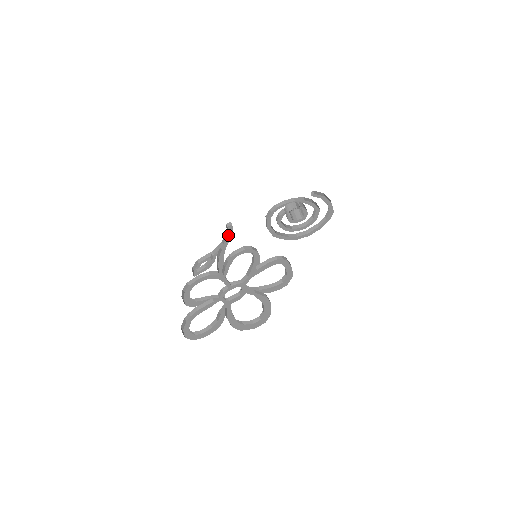
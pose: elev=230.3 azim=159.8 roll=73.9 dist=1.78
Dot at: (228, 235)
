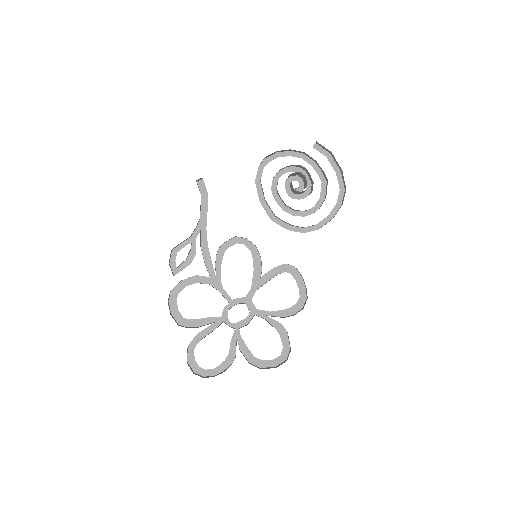
Dot at: (203, 201)
